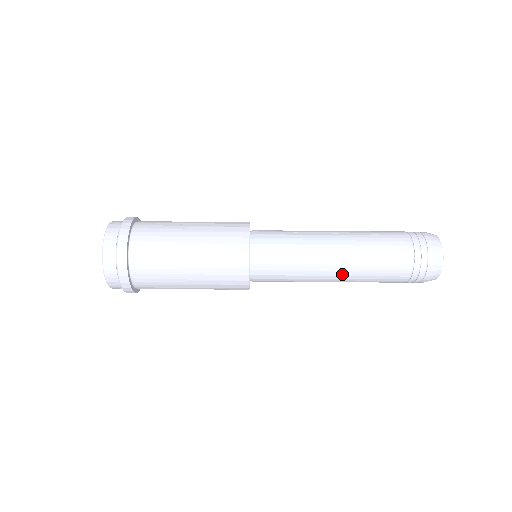
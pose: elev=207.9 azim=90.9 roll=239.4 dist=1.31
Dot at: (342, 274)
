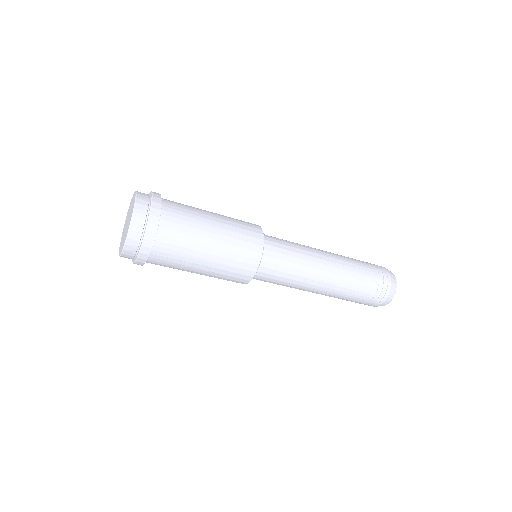
Dot at: (331, 270)
